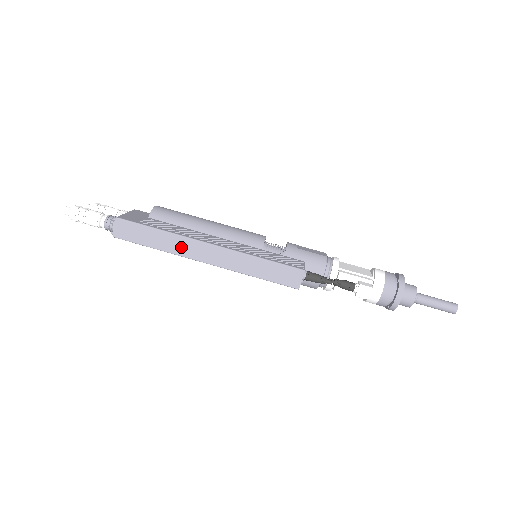
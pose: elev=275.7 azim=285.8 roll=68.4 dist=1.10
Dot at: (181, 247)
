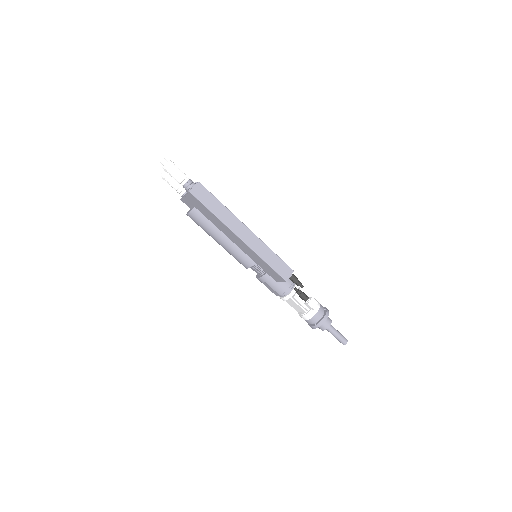
Dot at: (230, 221)
